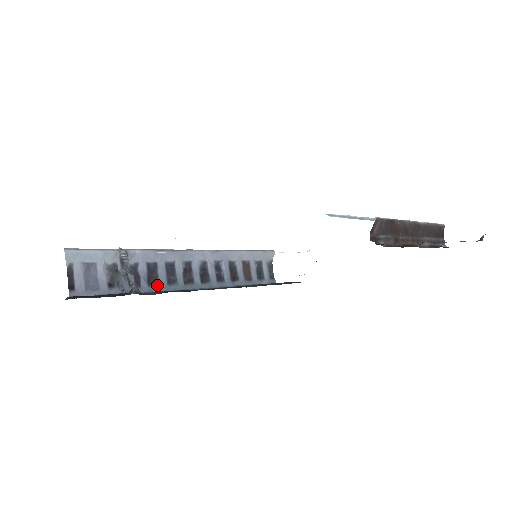
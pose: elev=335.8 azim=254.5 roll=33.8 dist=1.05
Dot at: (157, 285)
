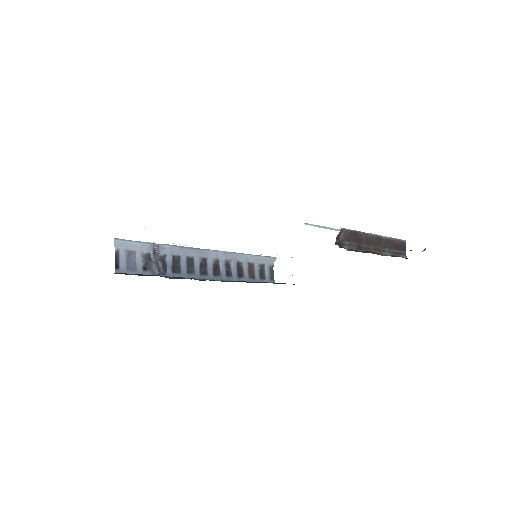
Dot at: (179, 273)
